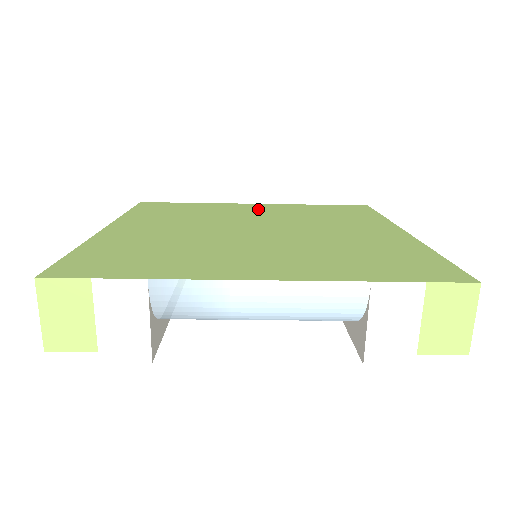
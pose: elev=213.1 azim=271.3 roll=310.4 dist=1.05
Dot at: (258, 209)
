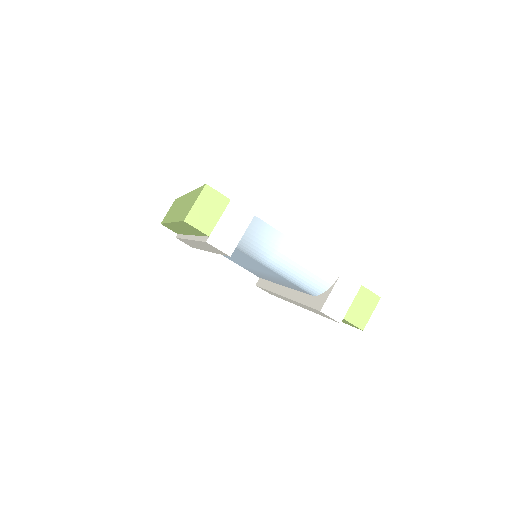
Dot at: occluded
